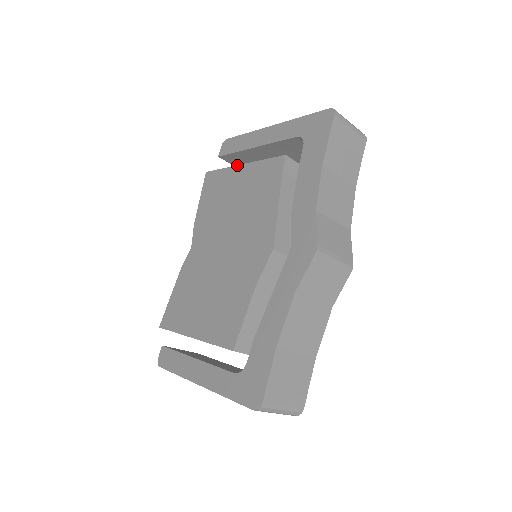
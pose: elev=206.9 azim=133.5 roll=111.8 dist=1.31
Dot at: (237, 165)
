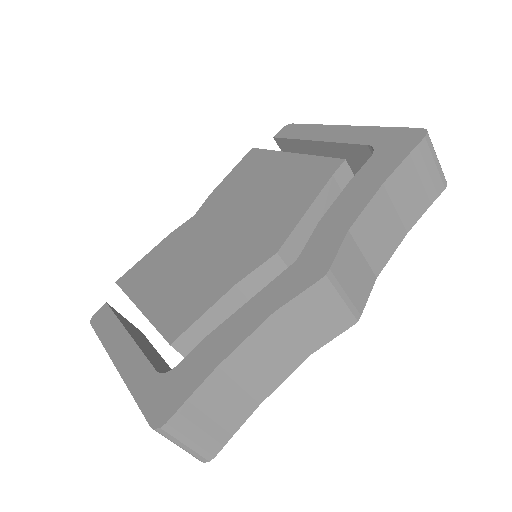
Dot at: (288, 152)
